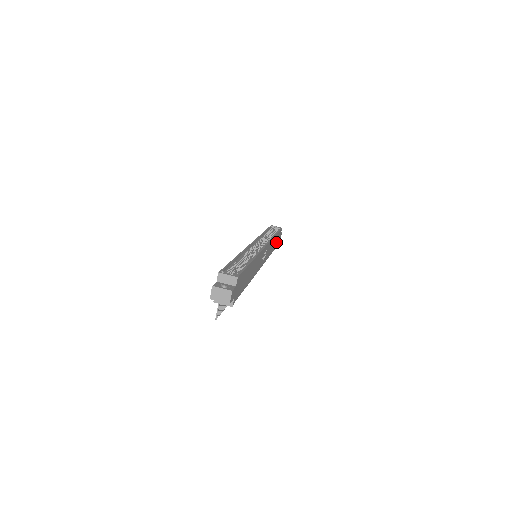
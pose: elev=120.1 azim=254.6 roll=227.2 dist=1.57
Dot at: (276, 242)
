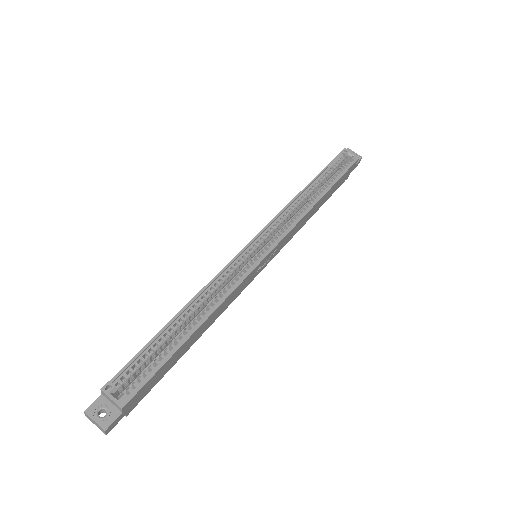
Dot at: (333, 190)
